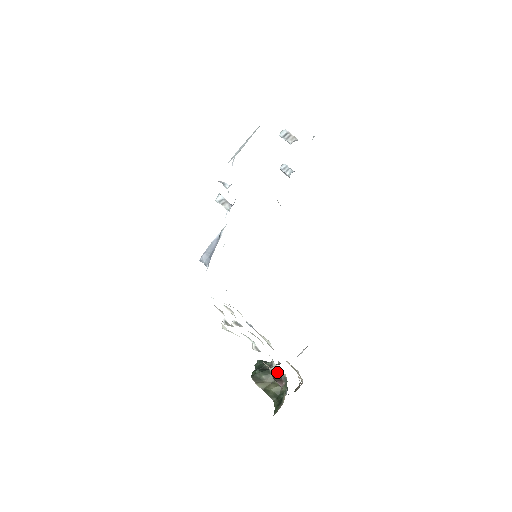
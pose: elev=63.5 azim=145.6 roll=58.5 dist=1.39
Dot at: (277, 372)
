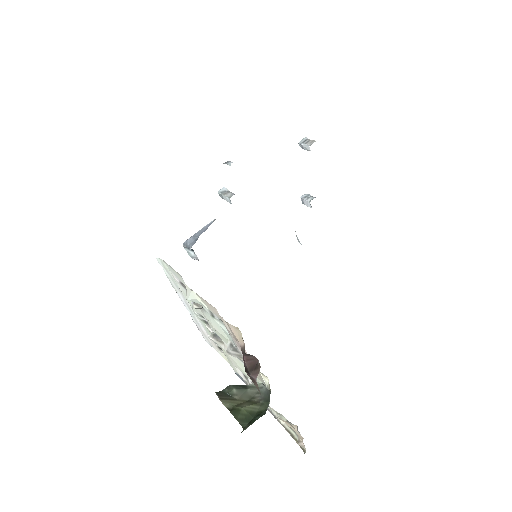
Dot at: occluded
